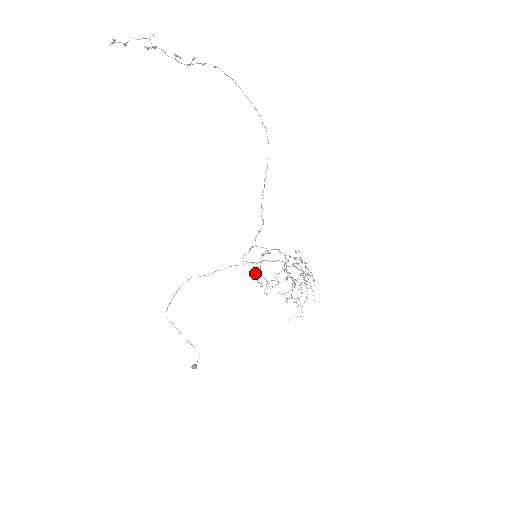
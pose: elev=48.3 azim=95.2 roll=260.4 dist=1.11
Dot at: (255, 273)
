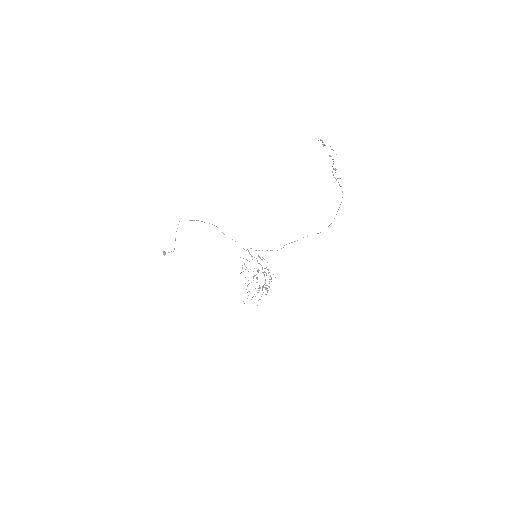
Dot at: (246, 259)
